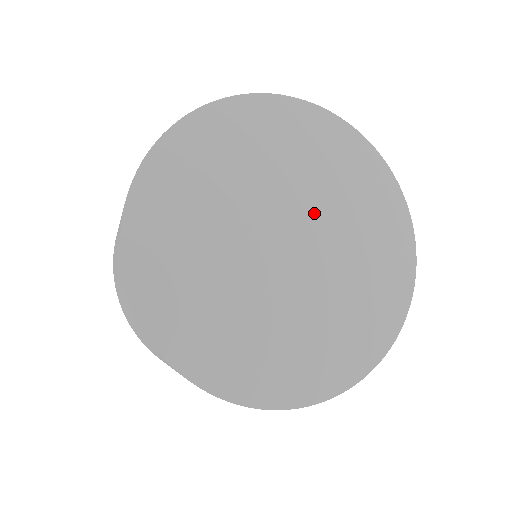
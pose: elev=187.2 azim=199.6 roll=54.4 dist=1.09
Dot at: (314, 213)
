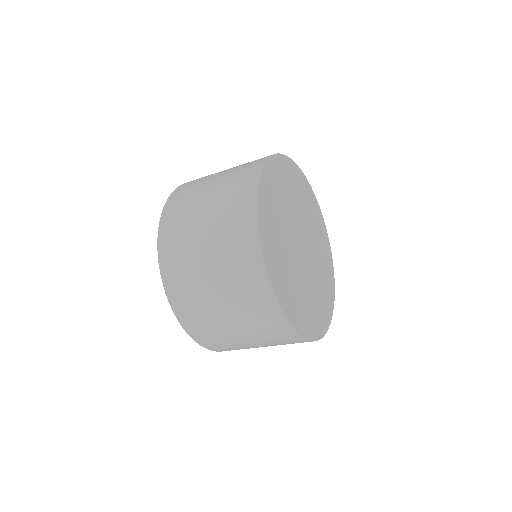
Dot at: (298, 219)
